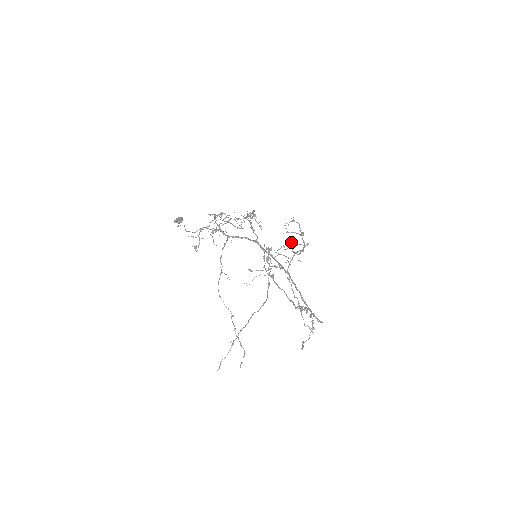
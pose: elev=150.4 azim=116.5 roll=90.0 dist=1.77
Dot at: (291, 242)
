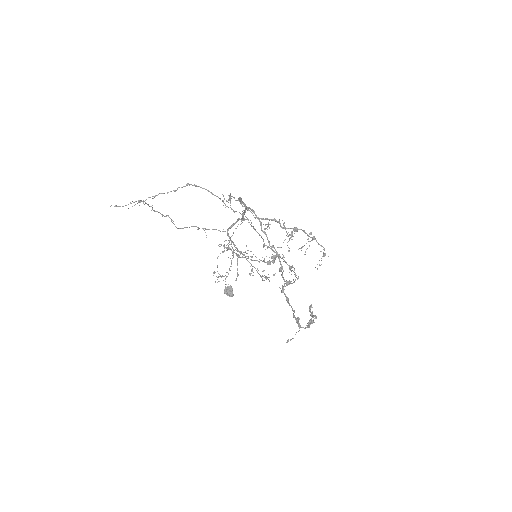
Dot at: occluded
